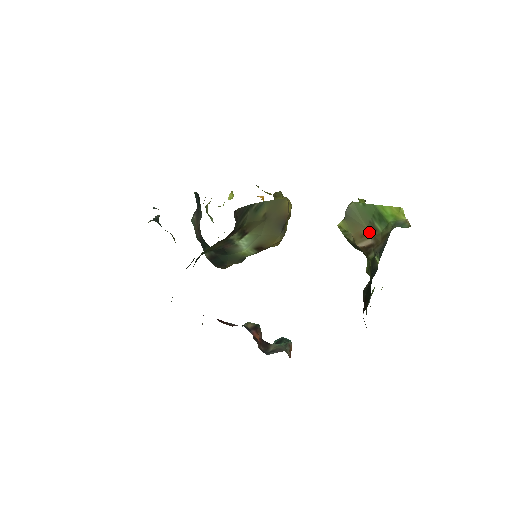
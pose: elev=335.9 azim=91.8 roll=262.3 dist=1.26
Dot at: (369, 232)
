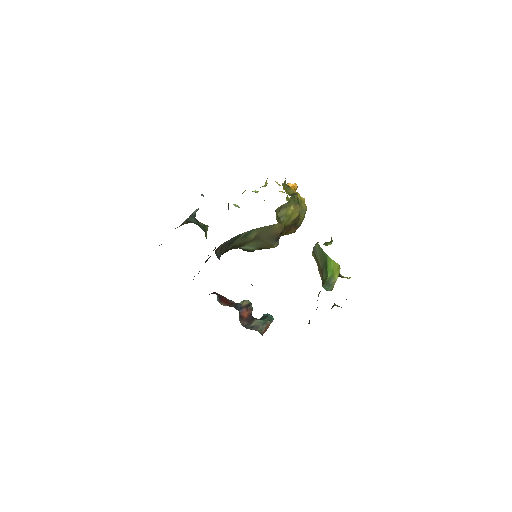
Dot at: (321, 272)
